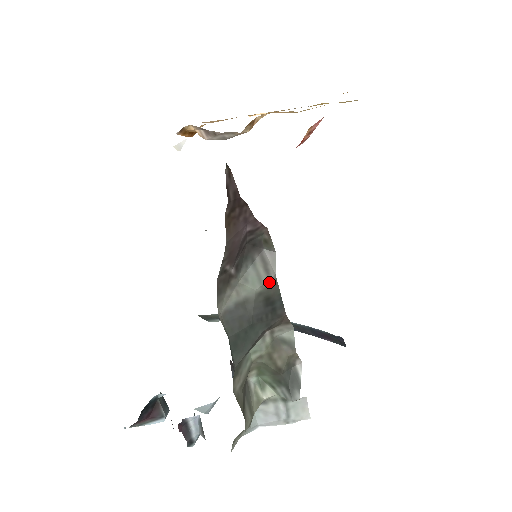
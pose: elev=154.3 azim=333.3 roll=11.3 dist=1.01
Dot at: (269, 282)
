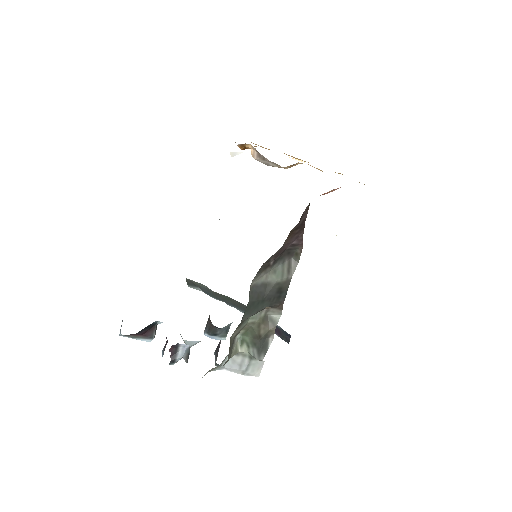
Dot at: (287, 279)
